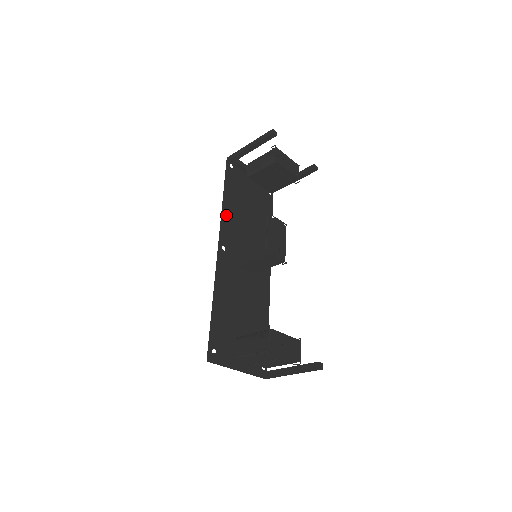
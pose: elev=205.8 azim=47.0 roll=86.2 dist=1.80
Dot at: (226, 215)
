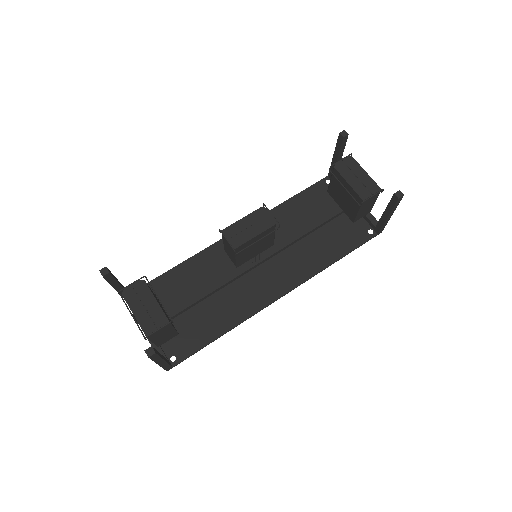
Dot at: (272, 214)
